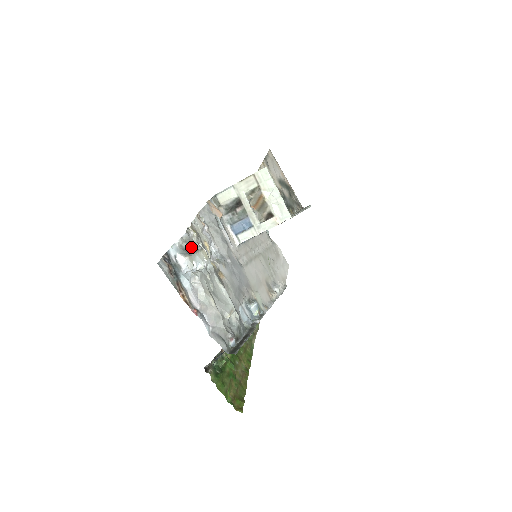
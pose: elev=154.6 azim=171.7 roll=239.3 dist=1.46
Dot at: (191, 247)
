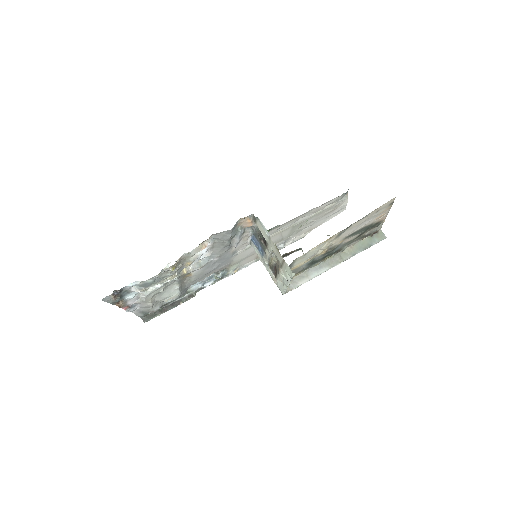
Dot at: (158, 278)
